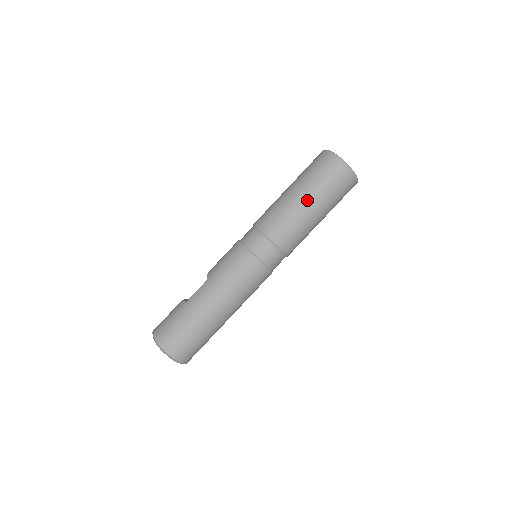
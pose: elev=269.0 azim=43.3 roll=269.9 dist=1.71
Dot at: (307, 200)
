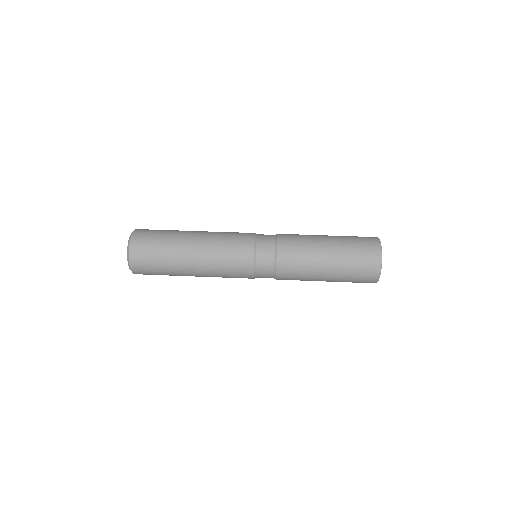
Dot at: (329, 245)
